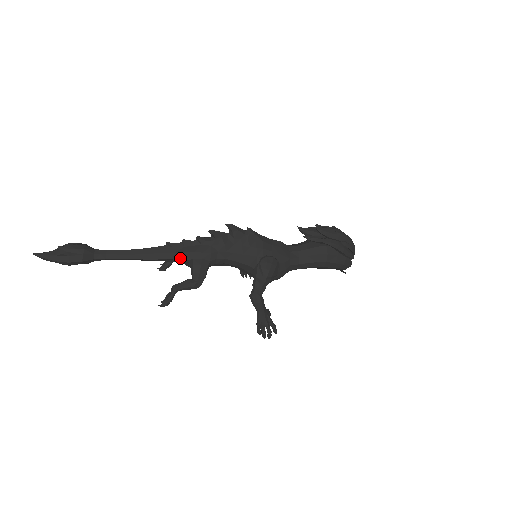
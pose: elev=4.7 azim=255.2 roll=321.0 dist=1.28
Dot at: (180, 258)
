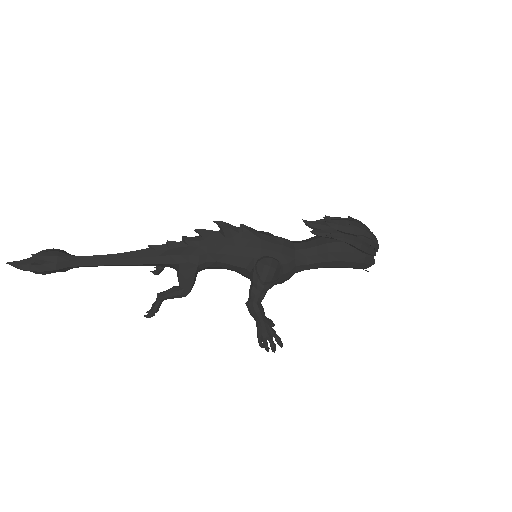
Dot at: (164, 262)
